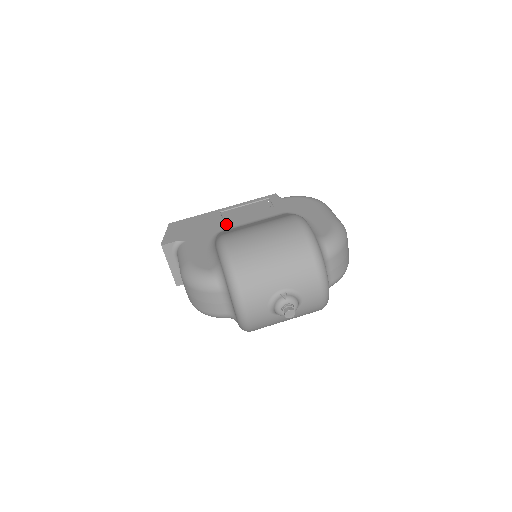
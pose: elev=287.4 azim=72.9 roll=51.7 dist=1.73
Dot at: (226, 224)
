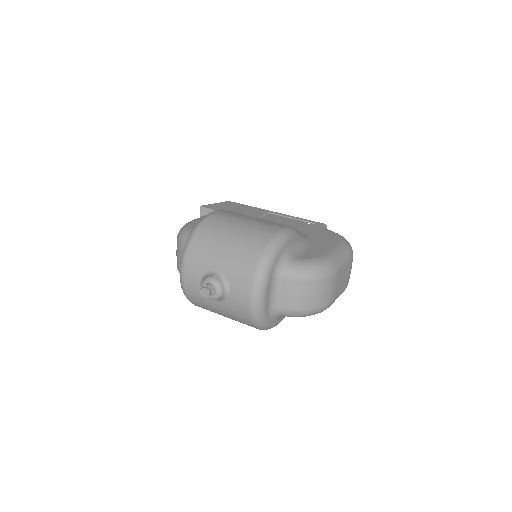
Dot at: (257, 218)
